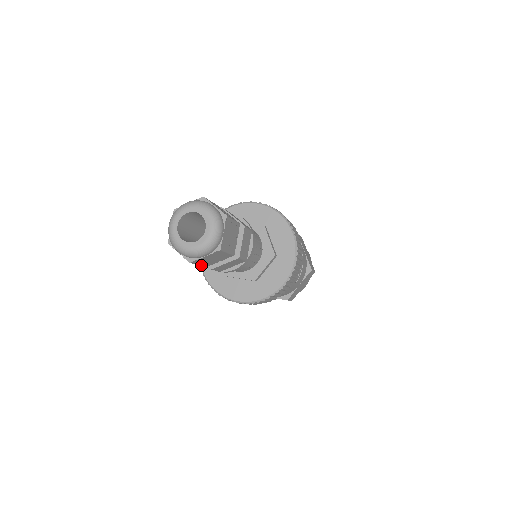
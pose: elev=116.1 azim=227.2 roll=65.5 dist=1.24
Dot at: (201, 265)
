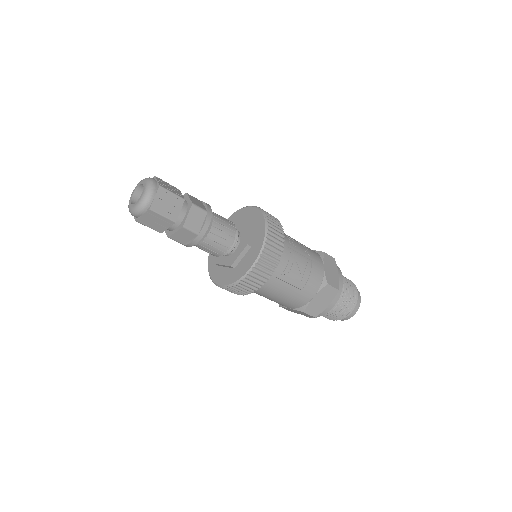
Dot at: (152, 228)
